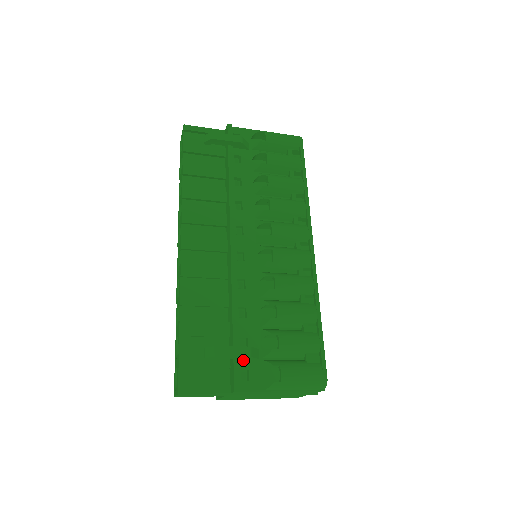
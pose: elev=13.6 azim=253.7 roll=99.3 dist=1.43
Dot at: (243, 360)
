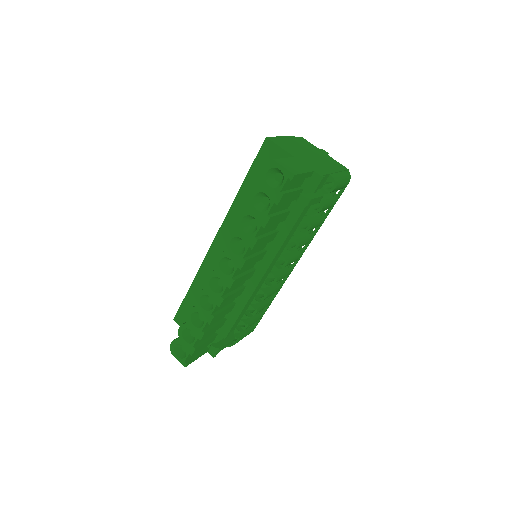
Dot at: occluded
